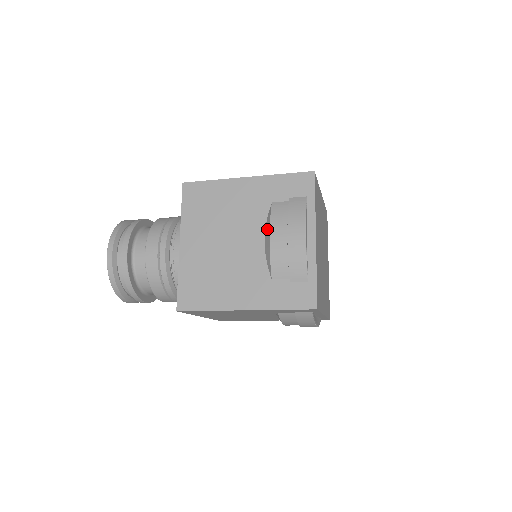
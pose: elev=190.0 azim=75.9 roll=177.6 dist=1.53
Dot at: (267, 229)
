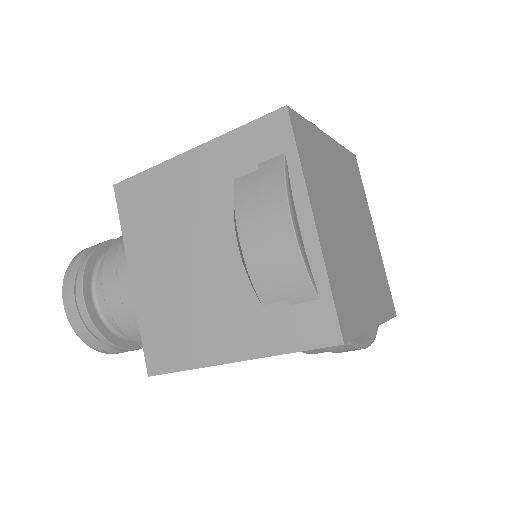
Dot at: (235, 226)
